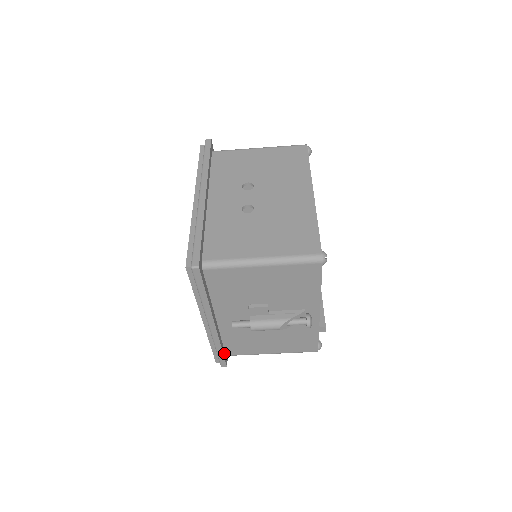
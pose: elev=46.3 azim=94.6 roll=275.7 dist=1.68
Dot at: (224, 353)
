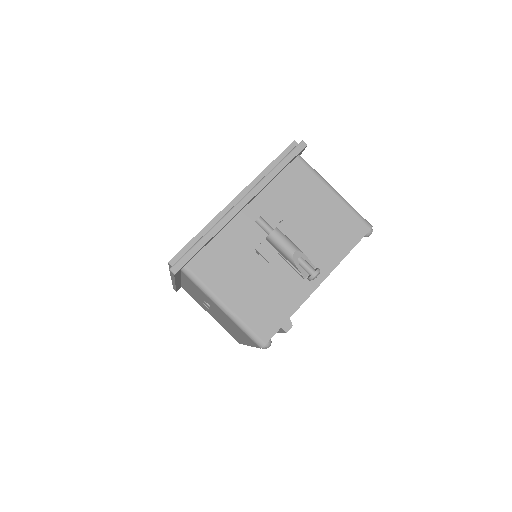
Dot at: (194, 256)
